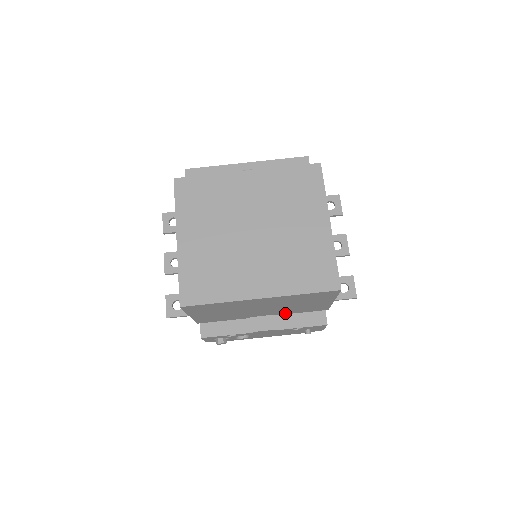
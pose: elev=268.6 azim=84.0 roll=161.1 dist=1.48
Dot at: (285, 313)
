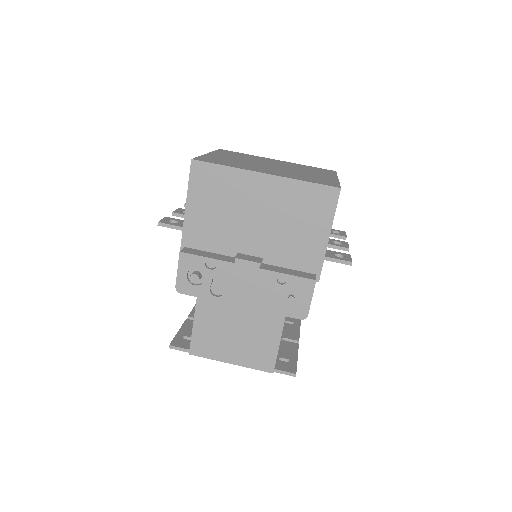
Dot at: occluded
